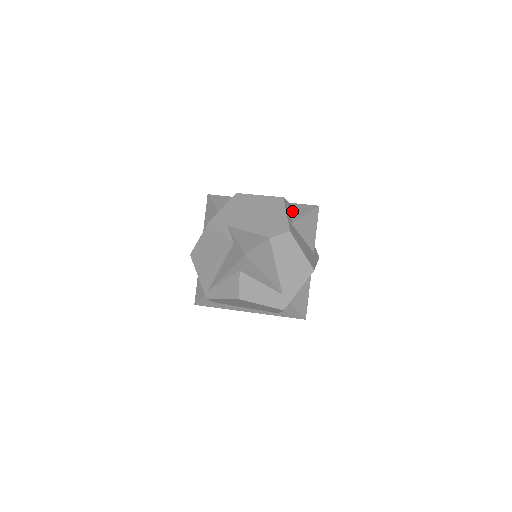
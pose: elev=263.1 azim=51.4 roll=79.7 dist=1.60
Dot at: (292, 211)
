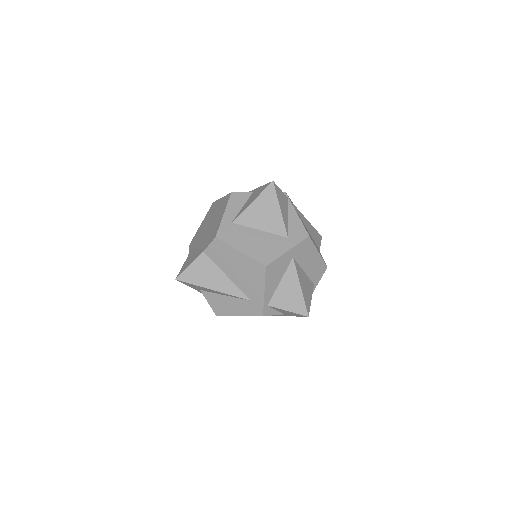
Dot at: (246, 202)
